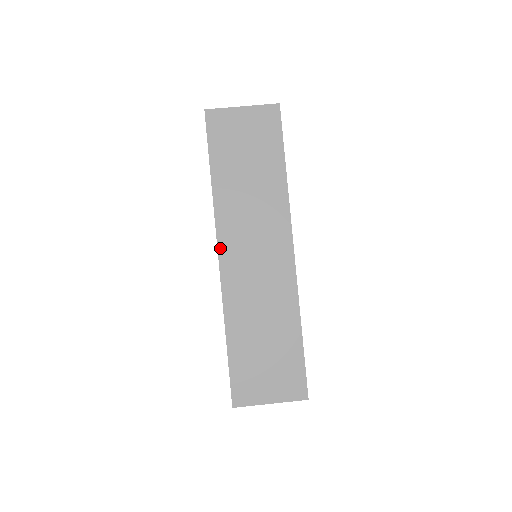
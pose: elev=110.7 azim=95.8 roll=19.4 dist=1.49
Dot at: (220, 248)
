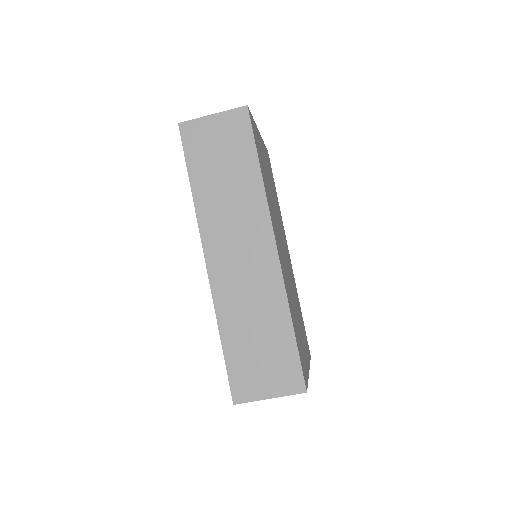
Dot at: (206, 252)
